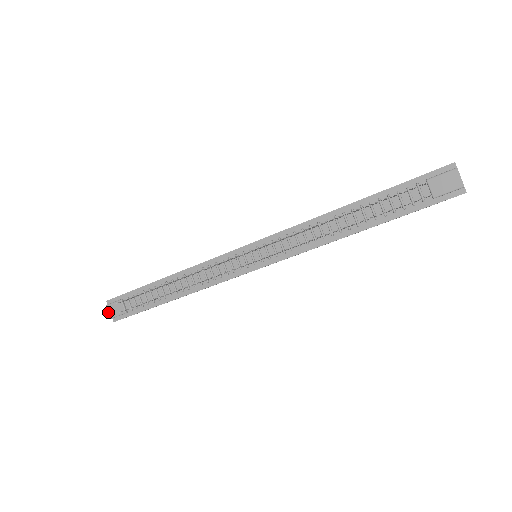
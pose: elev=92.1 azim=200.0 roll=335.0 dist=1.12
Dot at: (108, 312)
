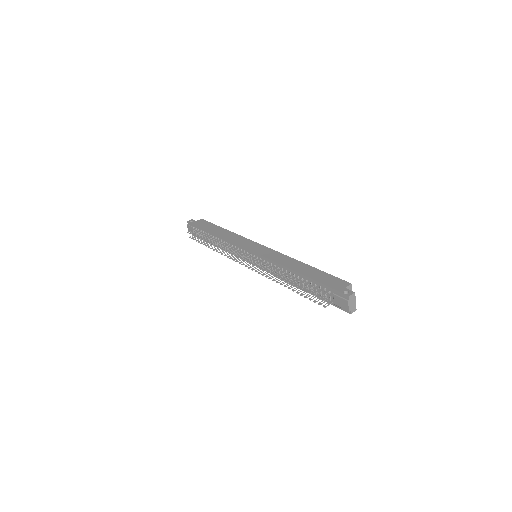
Dot at: occluded
